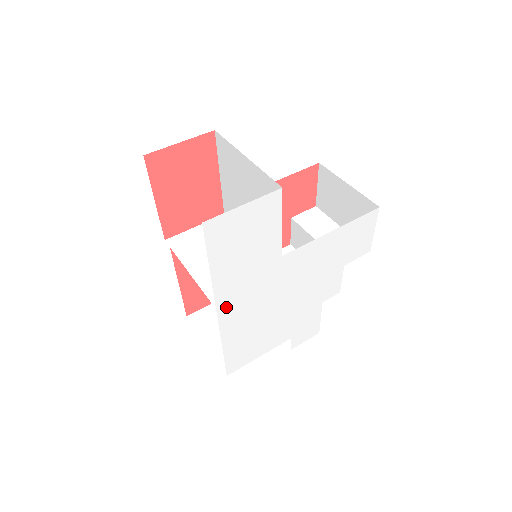
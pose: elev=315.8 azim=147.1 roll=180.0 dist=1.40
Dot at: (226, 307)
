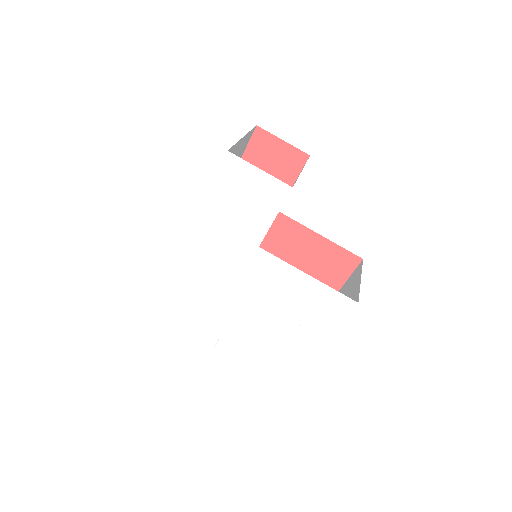
Dot at: (198, 240)
